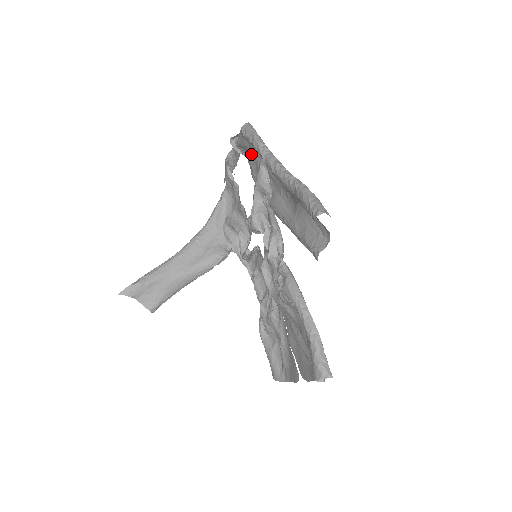
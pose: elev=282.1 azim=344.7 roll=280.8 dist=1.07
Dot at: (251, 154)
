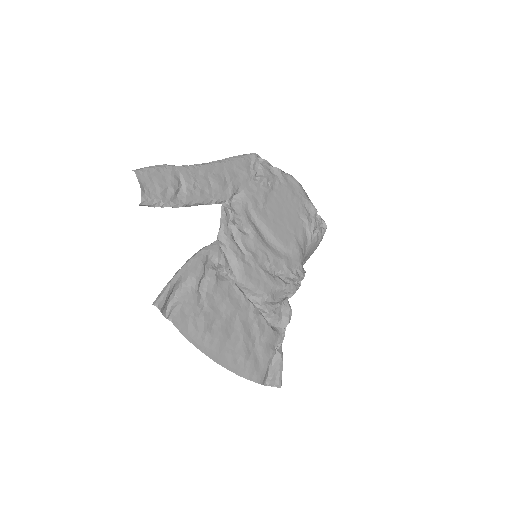
Dot at: (257, 175)
